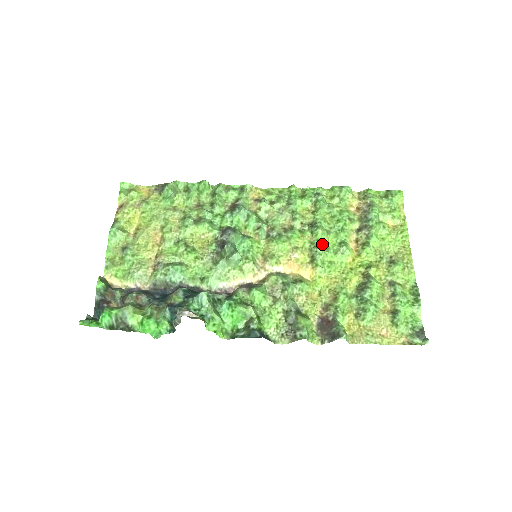
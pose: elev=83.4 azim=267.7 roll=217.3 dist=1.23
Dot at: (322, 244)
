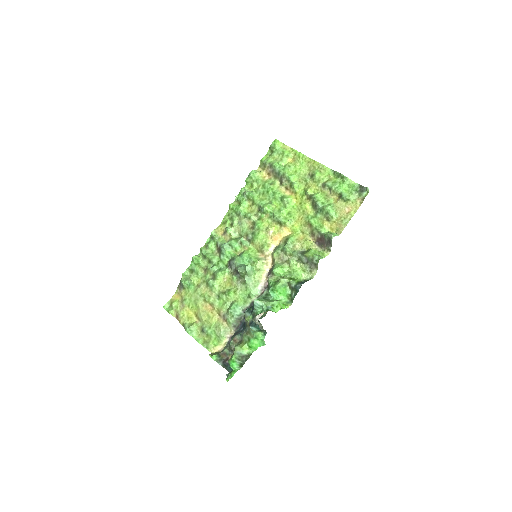
Dot at: (274, 211)
